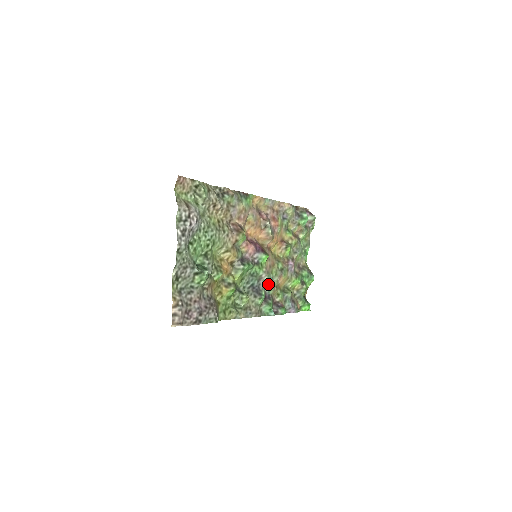
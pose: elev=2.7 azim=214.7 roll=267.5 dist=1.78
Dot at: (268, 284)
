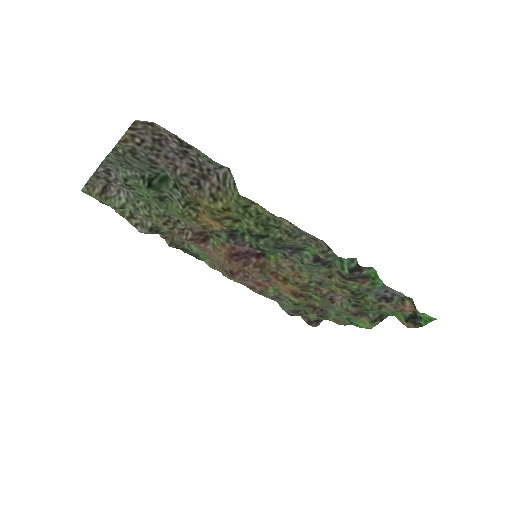
Dot at: (308, 266)
